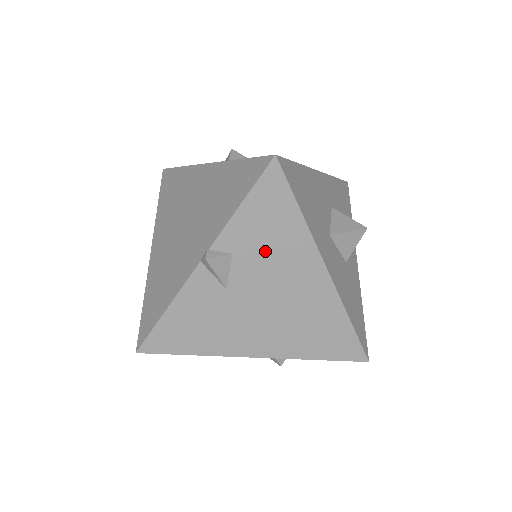
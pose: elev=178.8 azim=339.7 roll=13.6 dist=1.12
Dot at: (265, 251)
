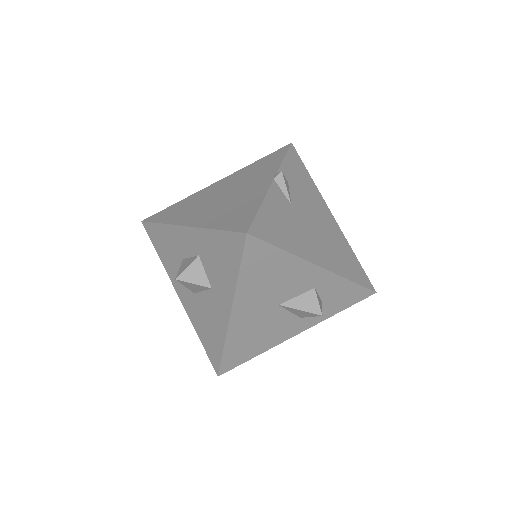
Dot at: (302, 189)
